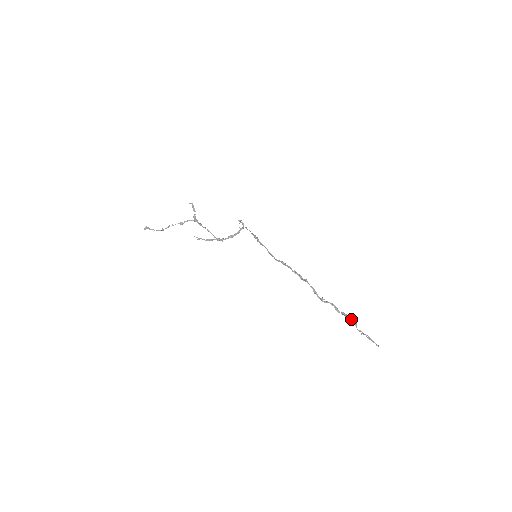
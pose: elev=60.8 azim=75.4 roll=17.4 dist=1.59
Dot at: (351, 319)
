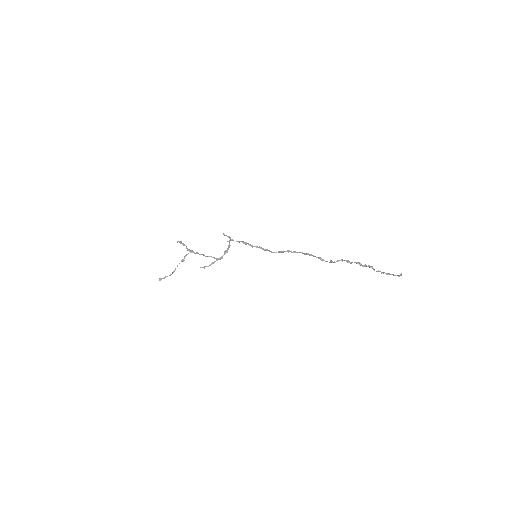
Dot at: (365, 265)
